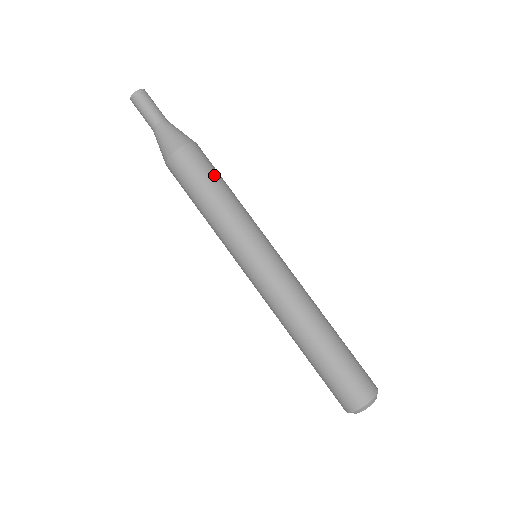
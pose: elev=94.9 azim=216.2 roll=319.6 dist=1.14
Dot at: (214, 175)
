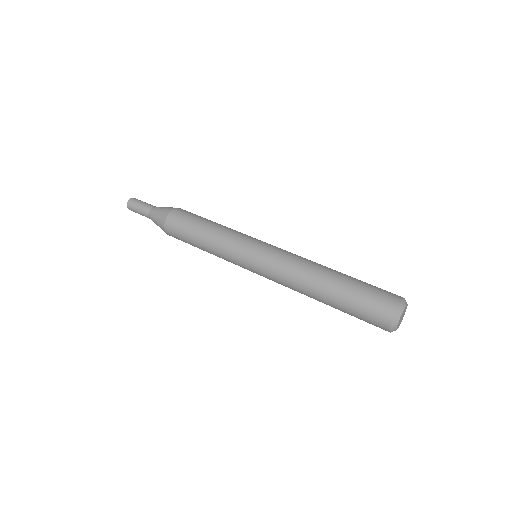
Dot at: (197, 219)
